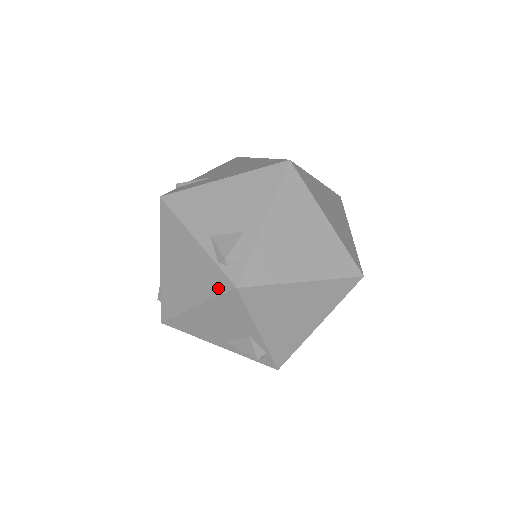
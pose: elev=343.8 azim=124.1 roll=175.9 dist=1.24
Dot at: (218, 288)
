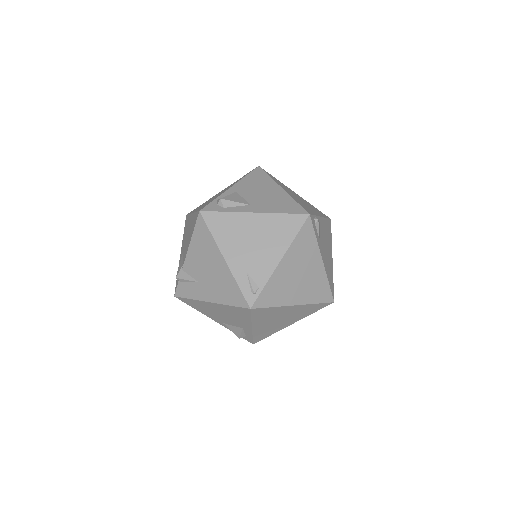
Dot at: occluded
